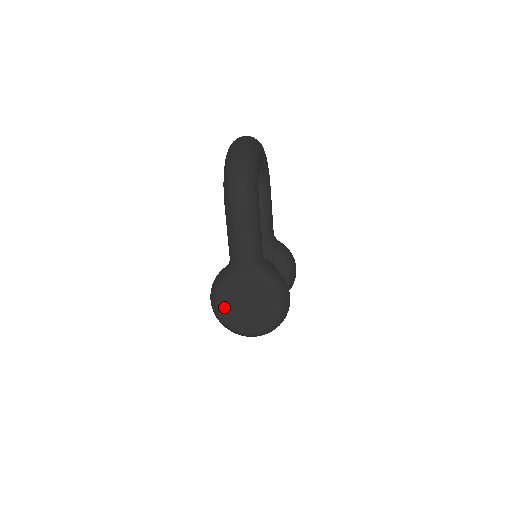
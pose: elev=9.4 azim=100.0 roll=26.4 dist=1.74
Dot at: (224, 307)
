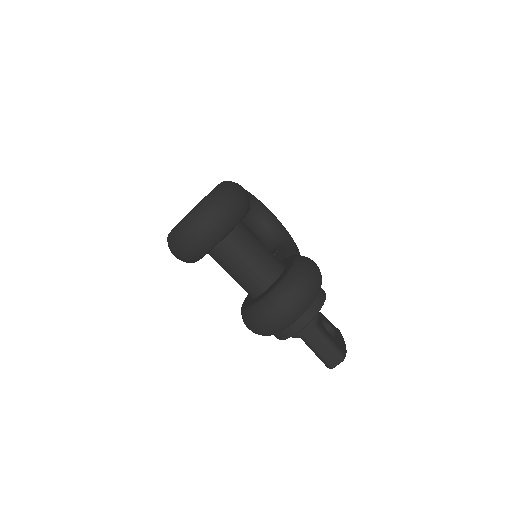
Dot at: occluded
